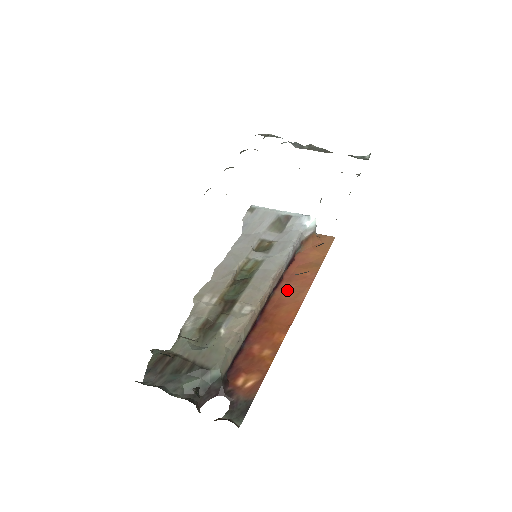
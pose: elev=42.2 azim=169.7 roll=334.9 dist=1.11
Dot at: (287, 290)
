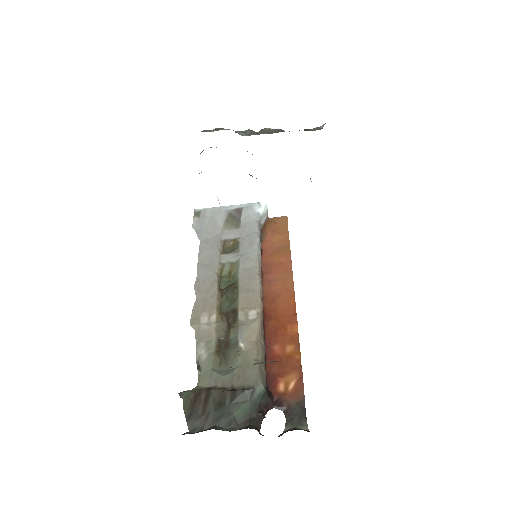
Dot at: (273, 281)
